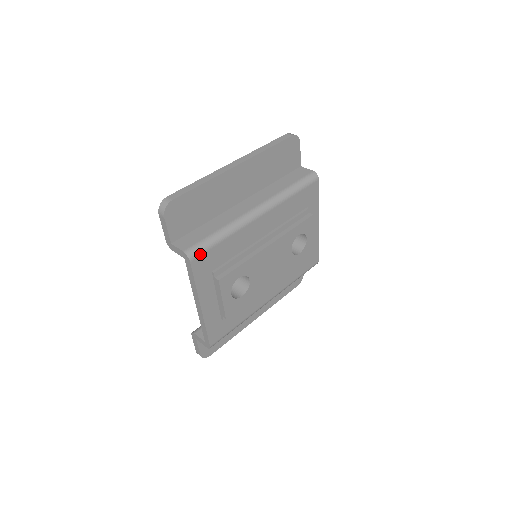
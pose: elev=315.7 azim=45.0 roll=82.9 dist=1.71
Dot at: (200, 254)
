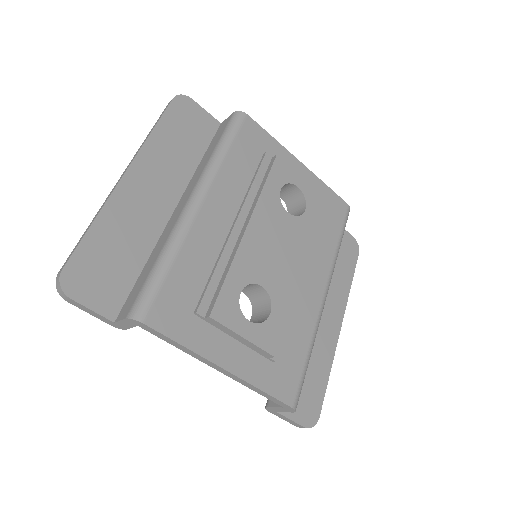
Dot at: (151, 304)
